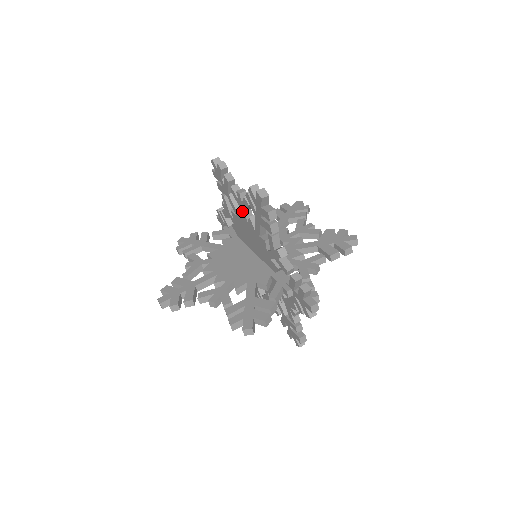
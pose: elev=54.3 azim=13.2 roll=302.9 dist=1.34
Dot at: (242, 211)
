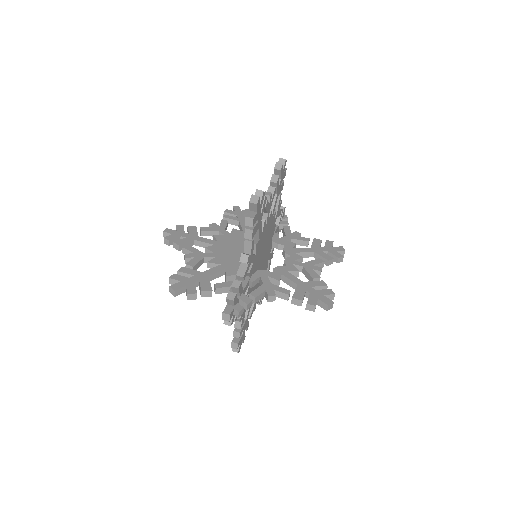
Dot at: occluded
